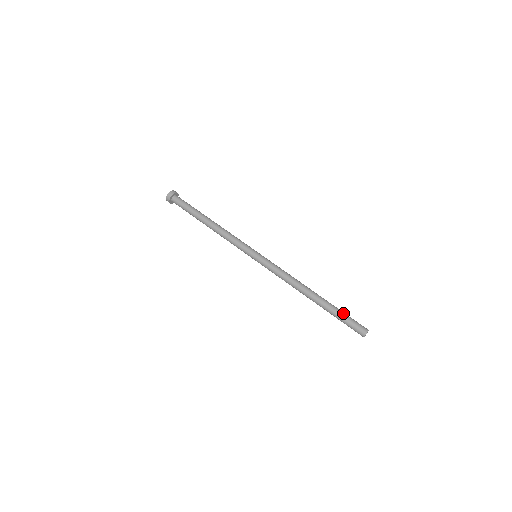
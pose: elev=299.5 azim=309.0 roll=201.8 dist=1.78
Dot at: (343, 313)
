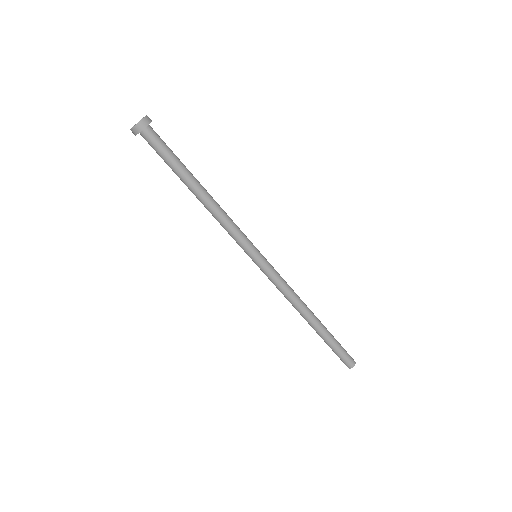
Dot at: (332, 348)
